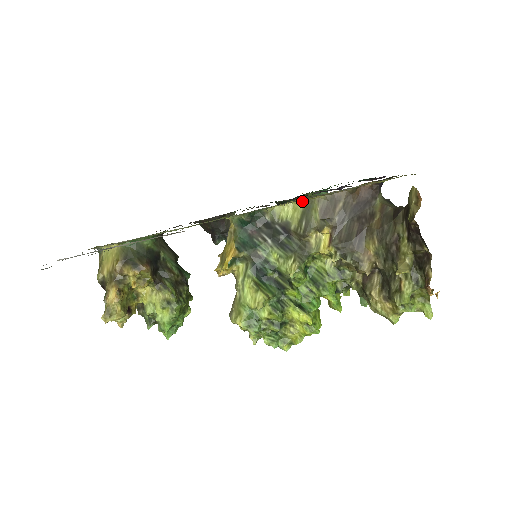
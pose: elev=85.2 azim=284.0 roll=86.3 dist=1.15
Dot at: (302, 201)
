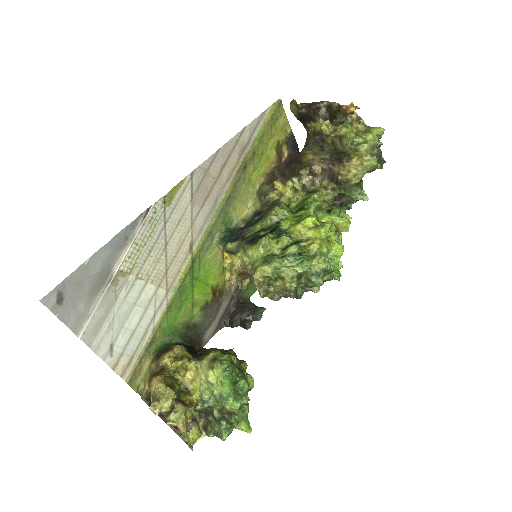
Dot at: (255, 198)
